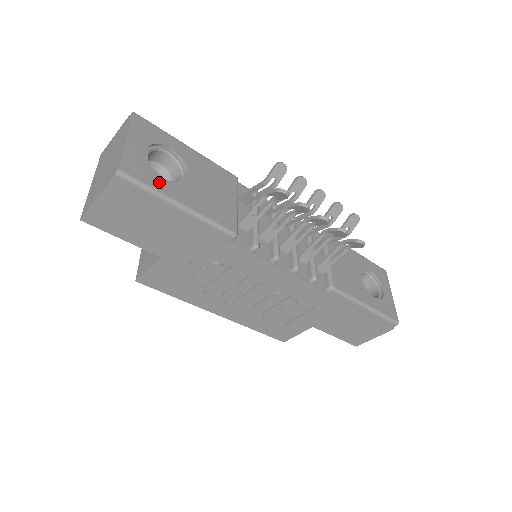
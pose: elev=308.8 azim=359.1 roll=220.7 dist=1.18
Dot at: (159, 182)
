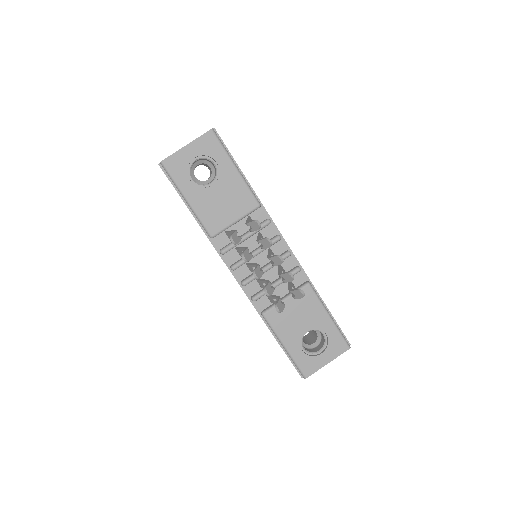
Dot at: (184, 180)
